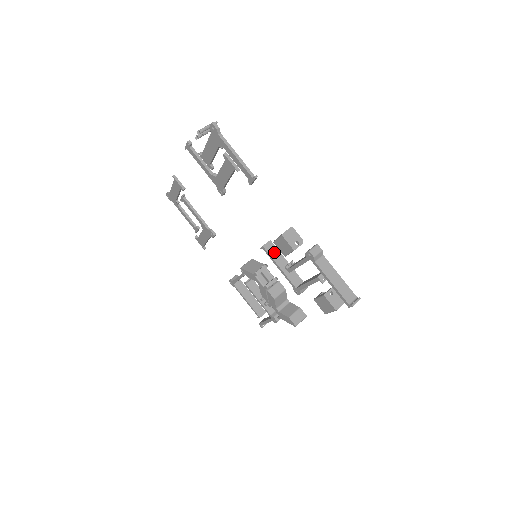
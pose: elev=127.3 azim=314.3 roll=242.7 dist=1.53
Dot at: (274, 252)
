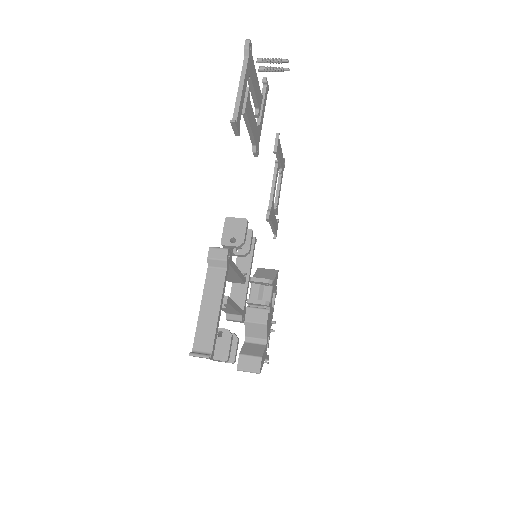
Dot at: occluded
